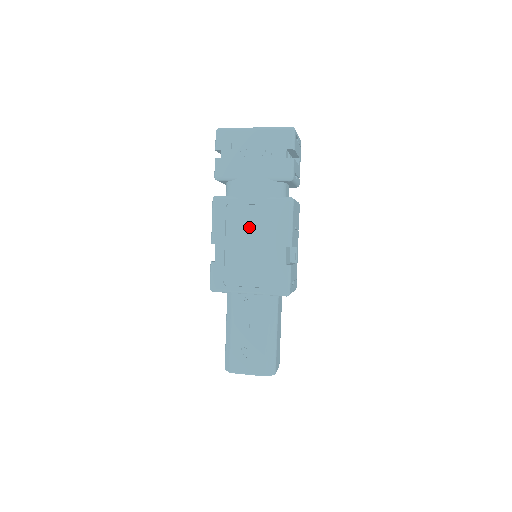
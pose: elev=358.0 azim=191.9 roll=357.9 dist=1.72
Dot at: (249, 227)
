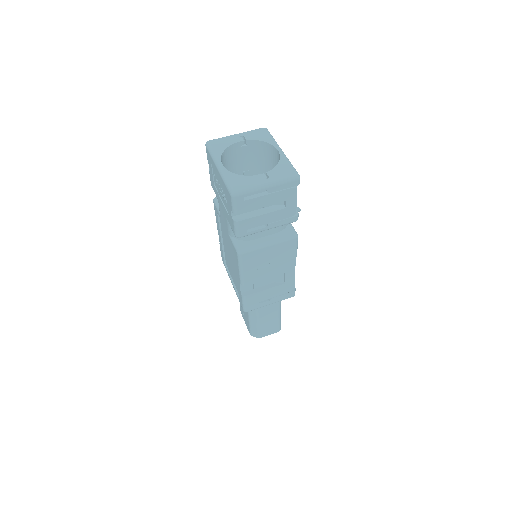
Dot at: (228, 243)
